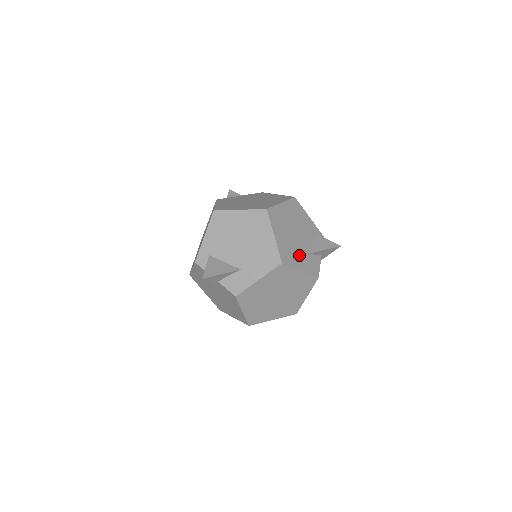
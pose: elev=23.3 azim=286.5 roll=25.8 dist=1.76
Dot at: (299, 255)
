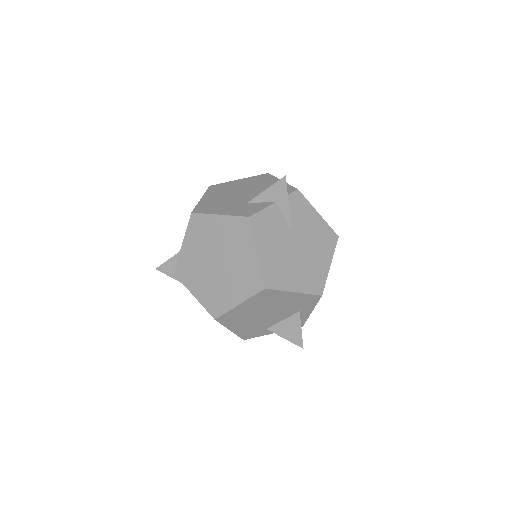
Dot at: (229, 205)
